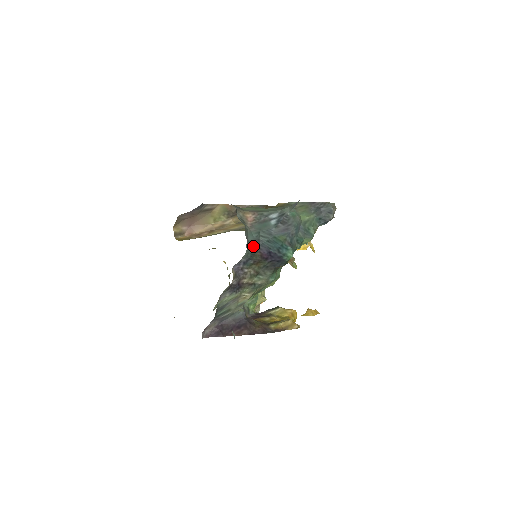
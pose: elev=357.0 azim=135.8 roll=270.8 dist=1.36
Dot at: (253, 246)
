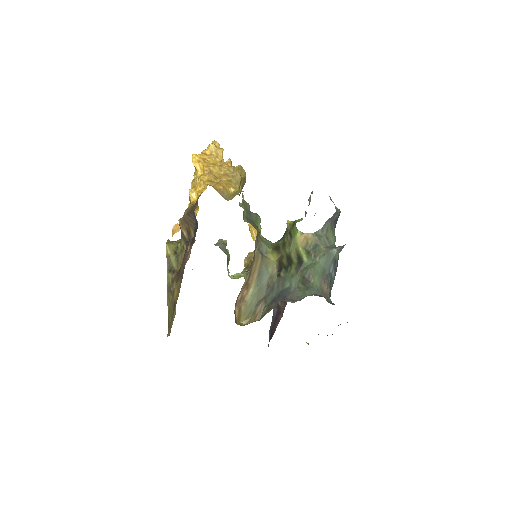
Dot at: occluded
